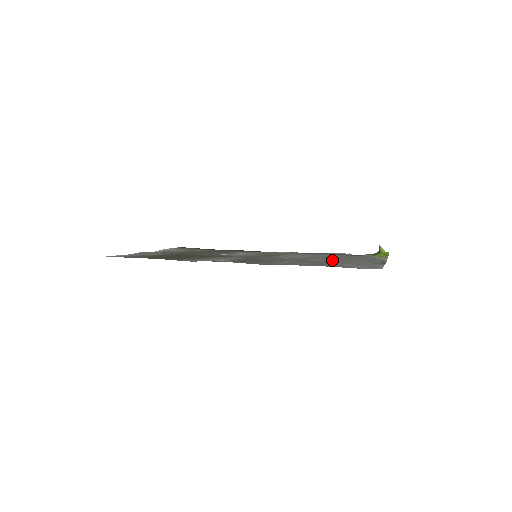
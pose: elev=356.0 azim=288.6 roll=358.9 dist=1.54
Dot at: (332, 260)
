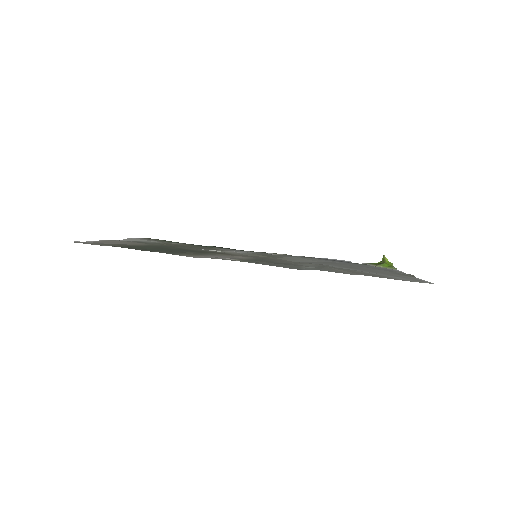
Dot at: (353, 268)
